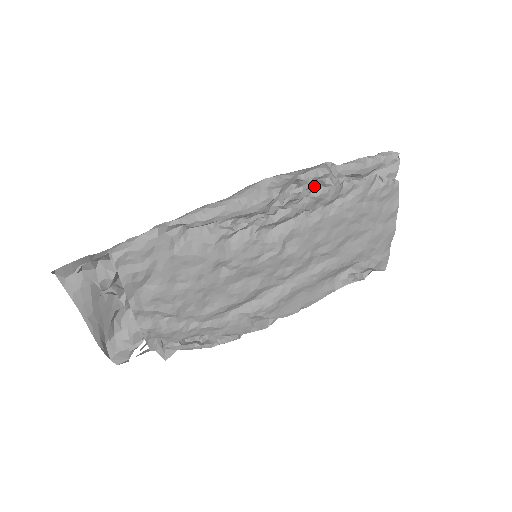
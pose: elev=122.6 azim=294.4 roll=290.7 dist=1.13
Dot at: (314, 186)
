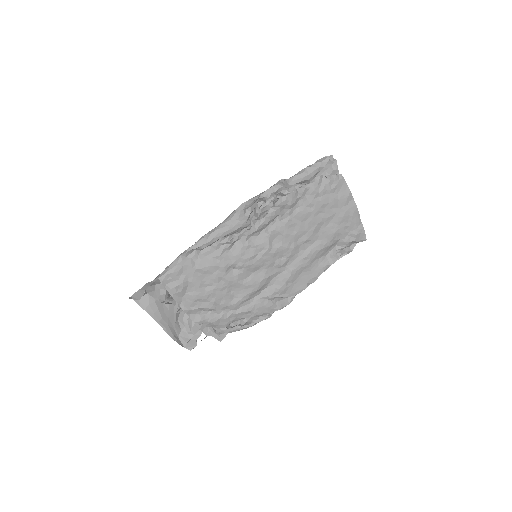
Dot at: (276, 198)
